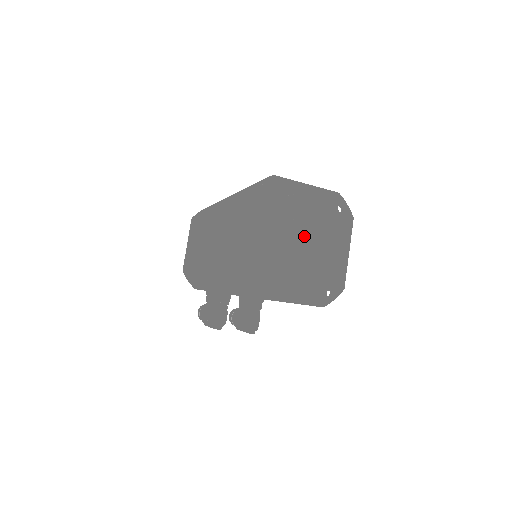
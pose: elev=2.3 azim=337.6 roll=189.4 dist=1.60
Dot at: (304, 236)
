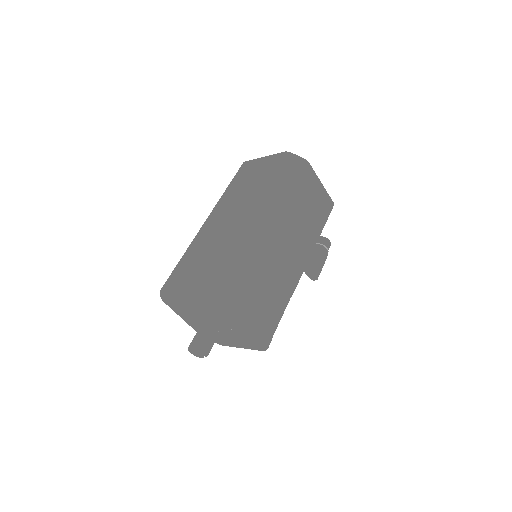
Dot at: occluded
